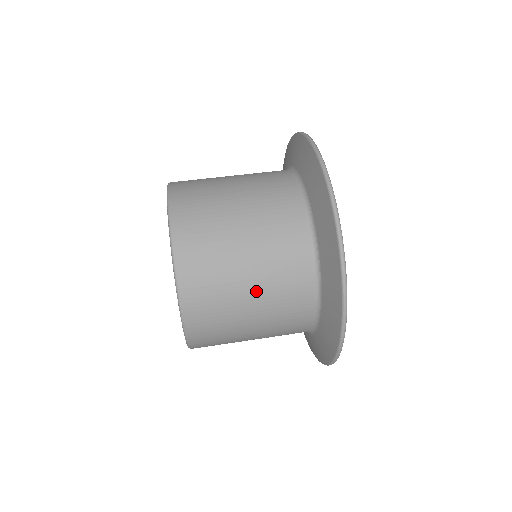
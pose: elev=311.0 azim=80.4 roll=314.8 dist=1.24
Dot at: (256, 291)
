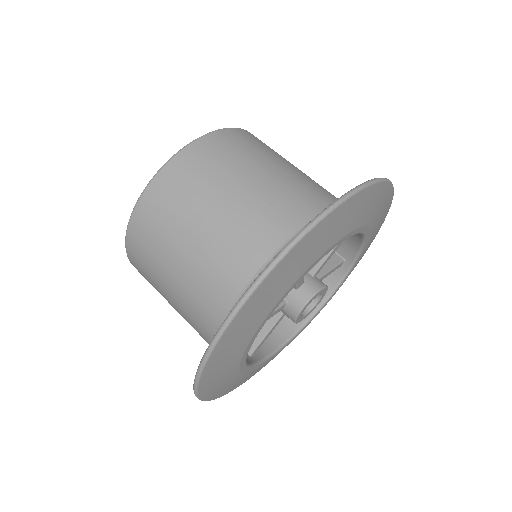
Dot at: (213, 222)
